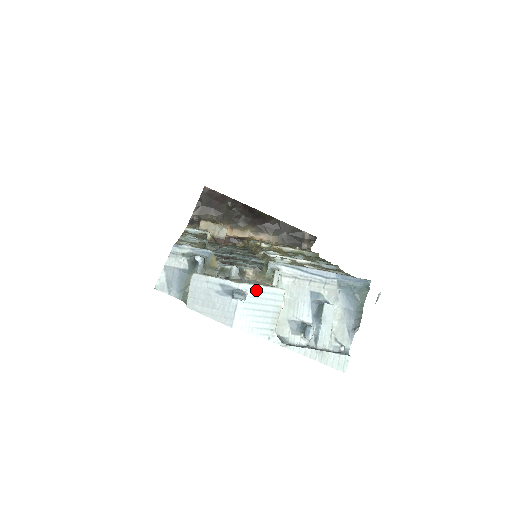
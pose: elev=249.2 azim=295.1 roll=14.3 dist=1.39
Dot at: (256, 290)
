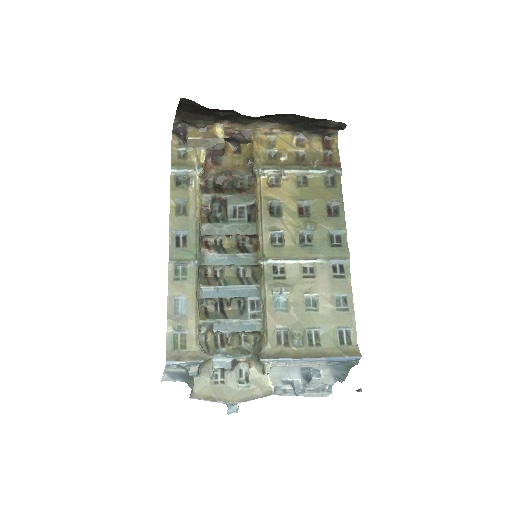
Dot at: occluded
